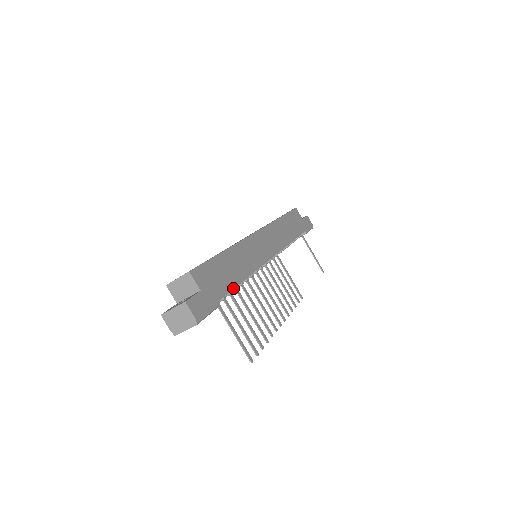
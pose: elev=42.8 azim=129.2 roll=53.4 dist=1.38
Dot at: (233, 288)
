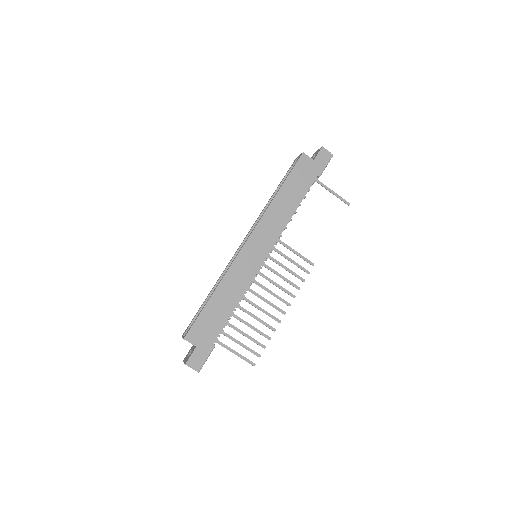
Dot at: (226, 322)
